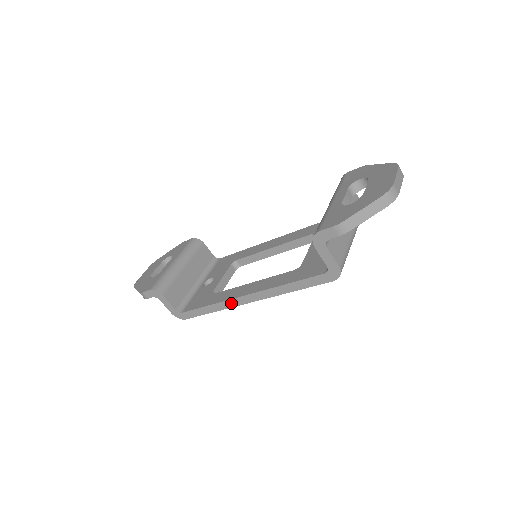
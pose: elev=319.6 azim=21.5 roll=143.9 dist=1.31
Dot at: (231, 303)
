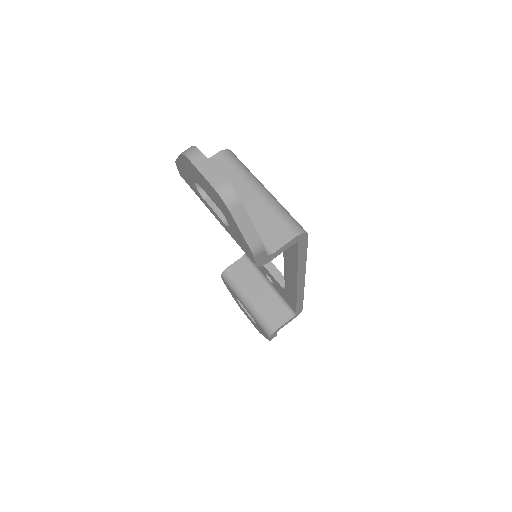
Dot at: (300, 290)
